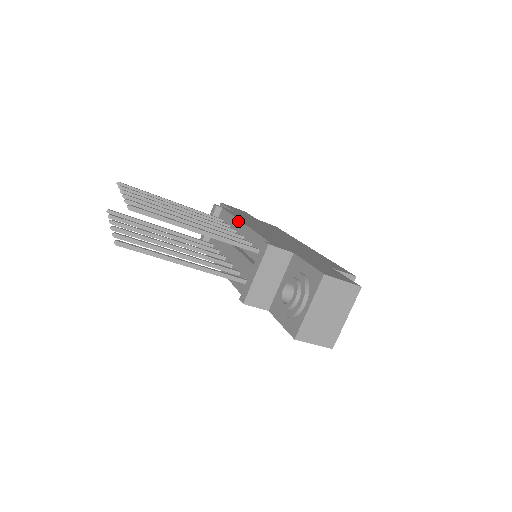
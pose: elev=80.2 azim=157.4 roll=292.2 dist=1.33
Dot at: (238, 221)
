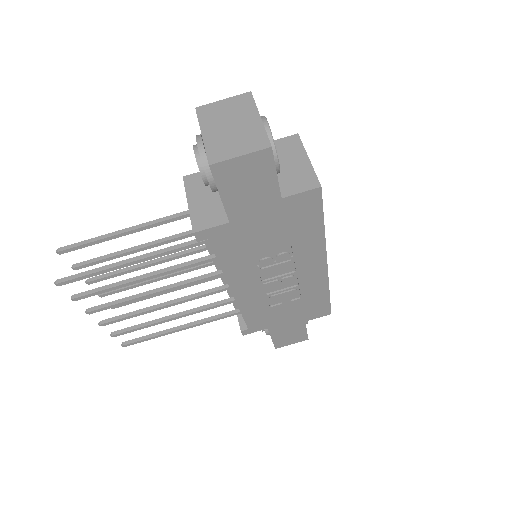
Dot at: occluded
